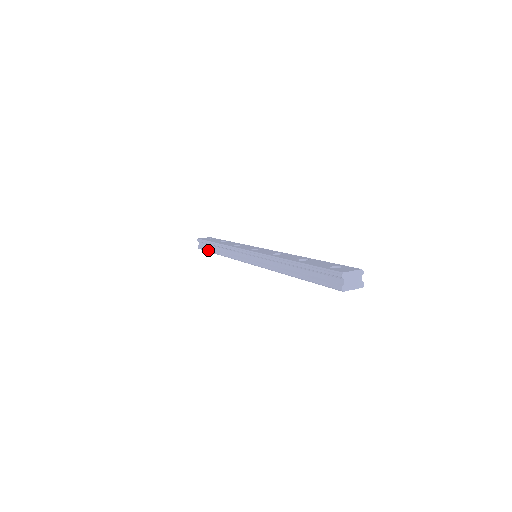
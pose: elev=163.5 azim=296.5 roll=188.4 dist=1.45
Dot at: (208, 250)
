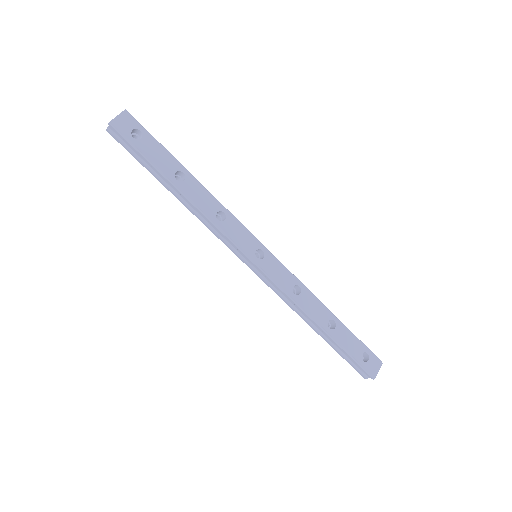
Dot at: (145, 167)
